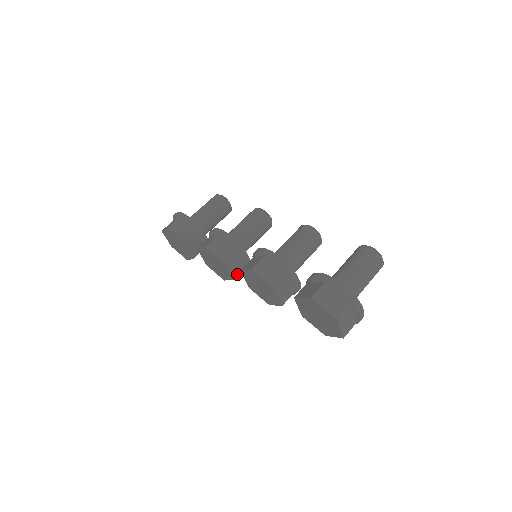
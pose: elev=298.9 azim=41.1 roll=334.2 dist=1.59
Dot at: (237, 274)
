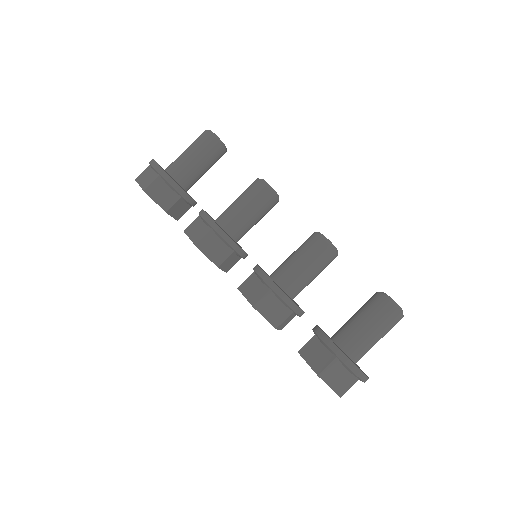
Dot at: (231, 267)
